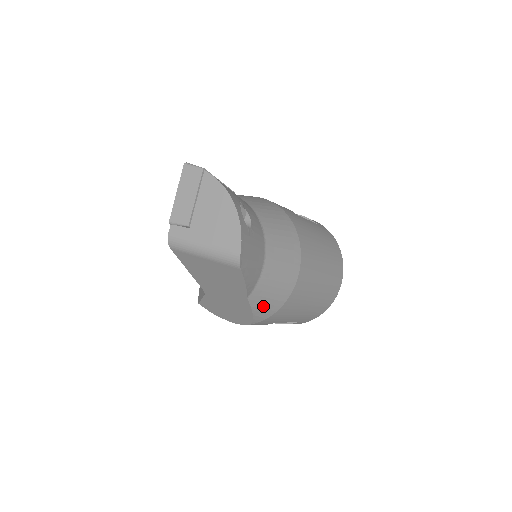
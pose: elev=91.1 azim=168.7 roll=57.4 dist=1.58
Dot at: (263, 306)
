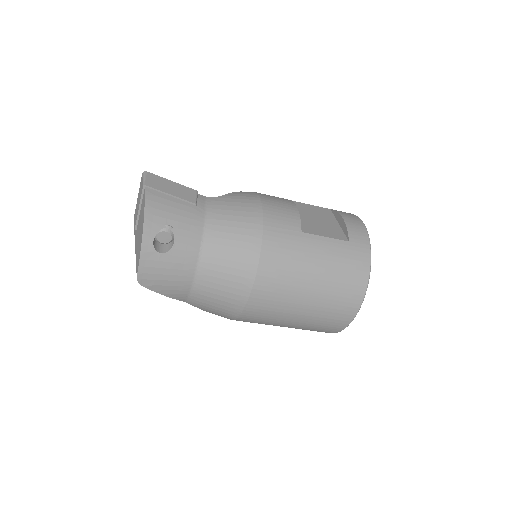
Dot at: (213, 311)
